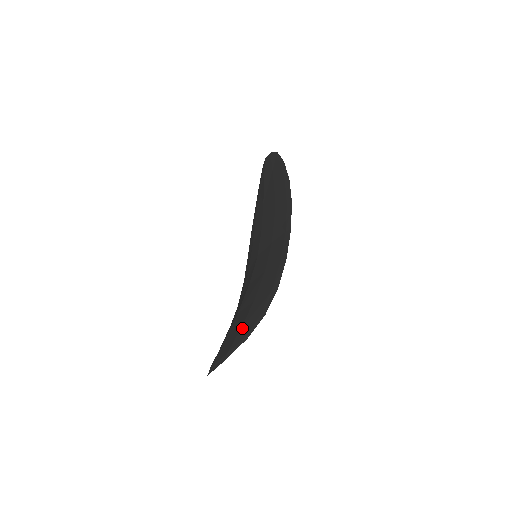
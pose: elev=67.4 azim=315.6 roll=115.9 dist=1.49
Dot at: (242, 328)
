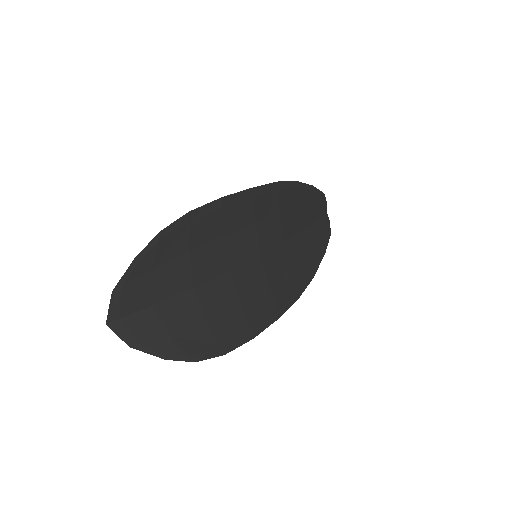
Dot at: (152, 265)
